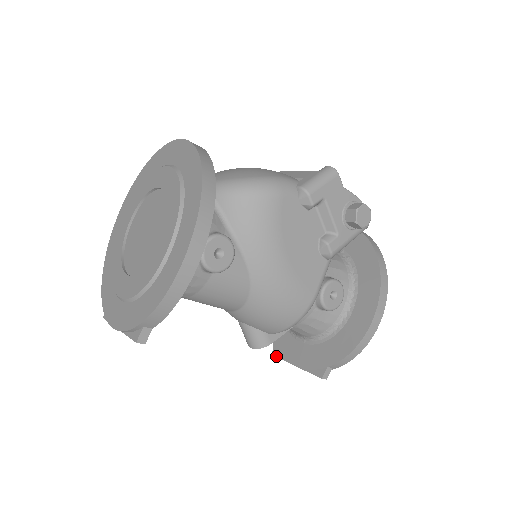
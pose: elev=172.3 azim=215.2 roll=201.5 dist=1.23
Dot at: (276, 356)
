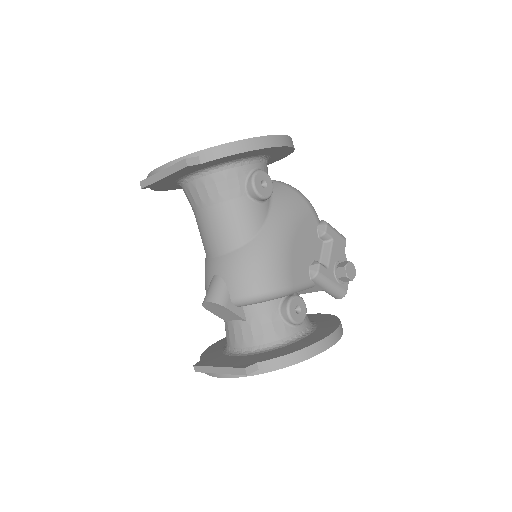
Dot at: (198, 365)
